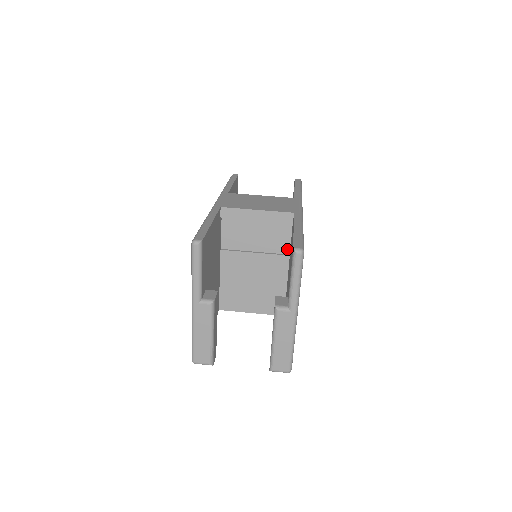
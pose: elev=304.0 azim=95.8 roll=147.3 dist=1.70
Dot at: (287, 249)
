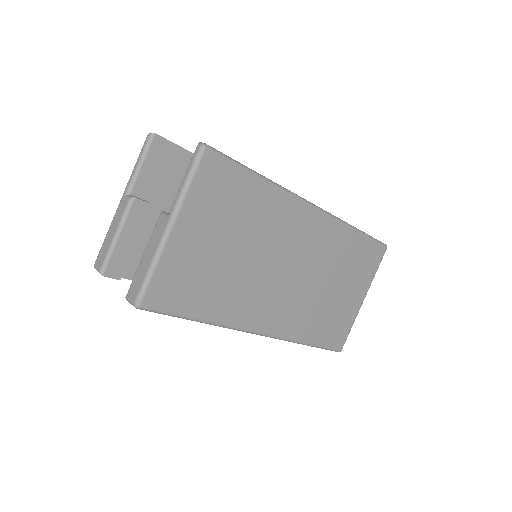
Dot at: occluded
